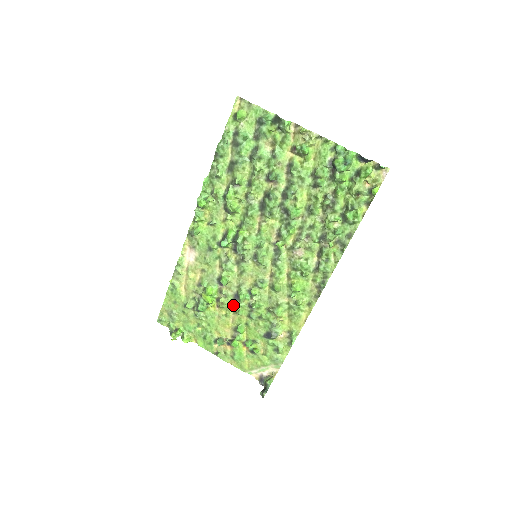
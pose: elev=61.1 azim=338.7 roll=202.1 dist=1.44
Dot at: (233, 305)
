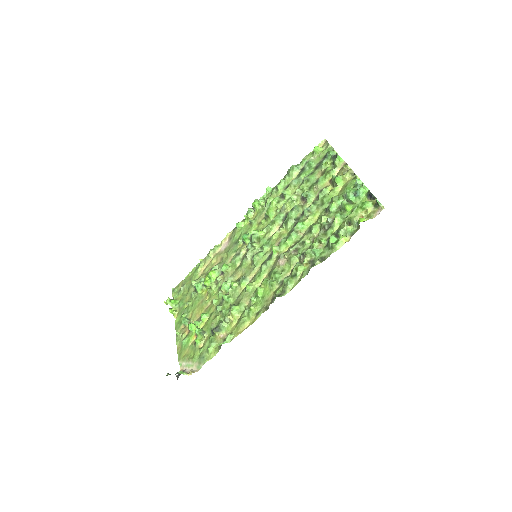
Dot at: (216, 294)
